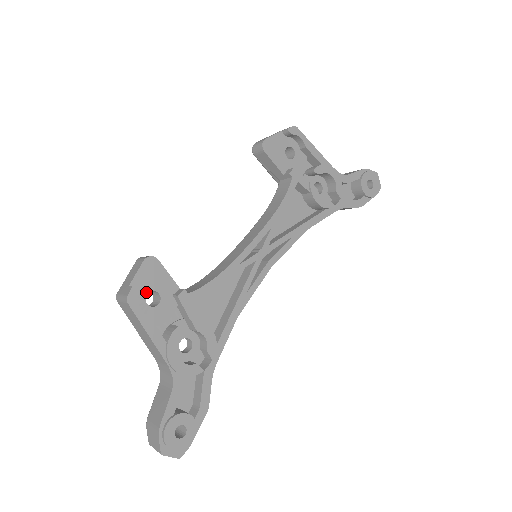
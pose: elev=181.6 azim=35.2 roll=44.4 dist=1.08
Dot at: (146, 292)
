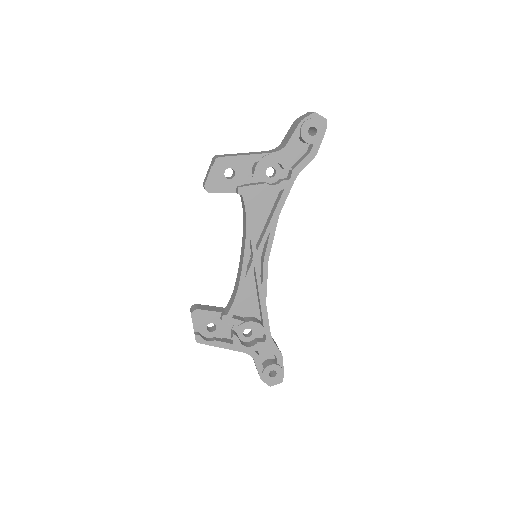
Dot at: (205, 328)
